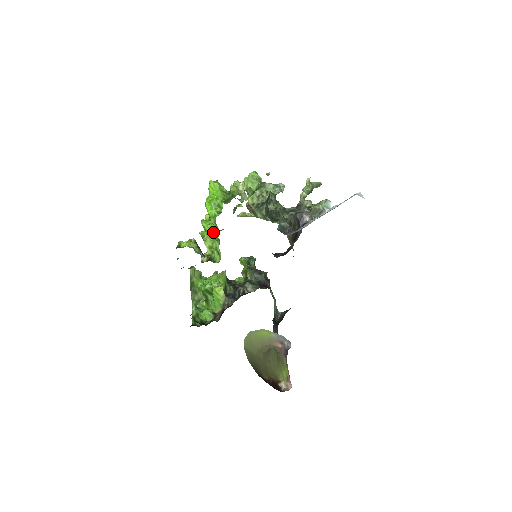
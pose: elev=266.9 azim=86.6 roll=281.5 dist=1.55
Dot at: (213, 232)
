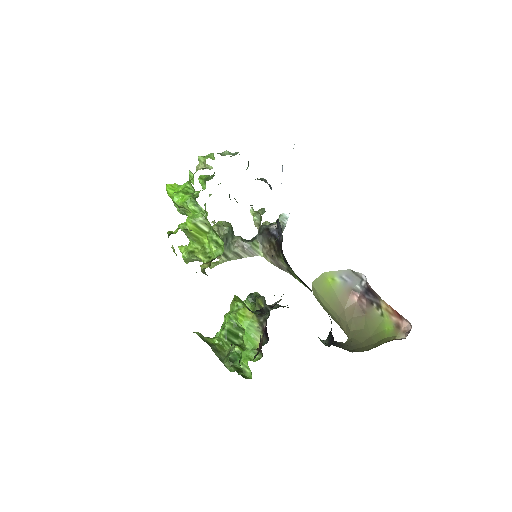
Dot at: (198, 217)
